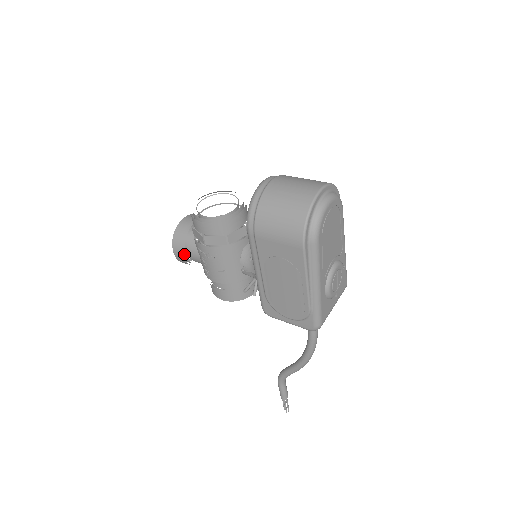
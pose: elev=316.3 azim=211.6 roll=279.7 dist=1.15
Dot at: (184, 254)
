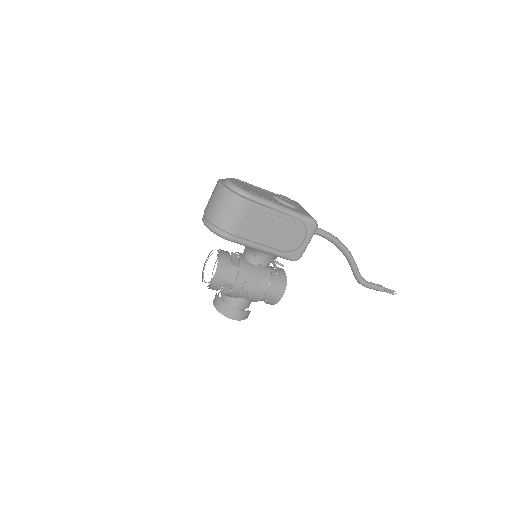
Dot at: (238, 311)
